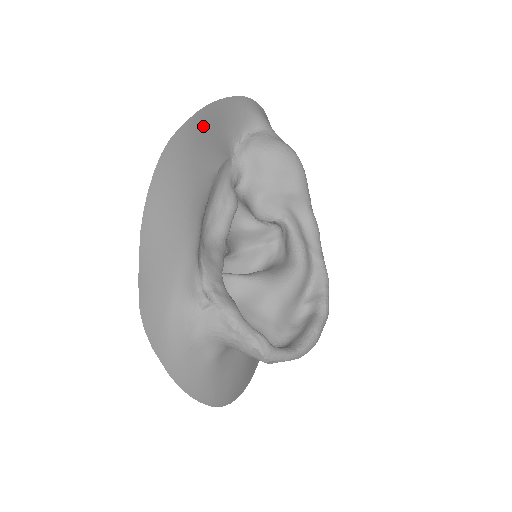
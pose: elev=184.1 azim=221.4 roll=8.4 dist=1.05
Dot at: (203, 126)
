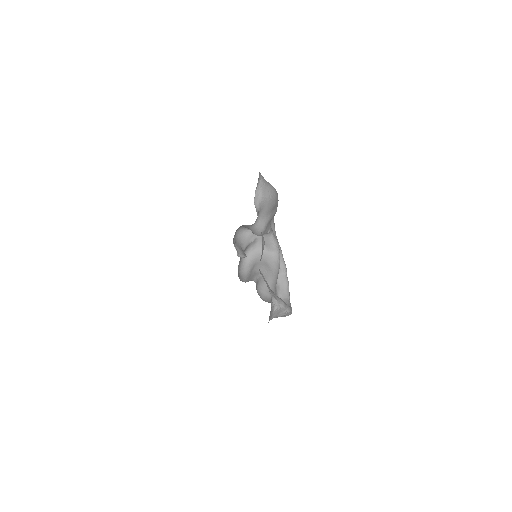
Dot at: occluded
